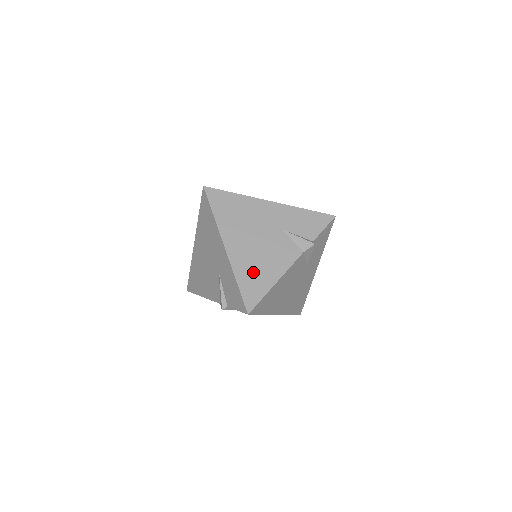
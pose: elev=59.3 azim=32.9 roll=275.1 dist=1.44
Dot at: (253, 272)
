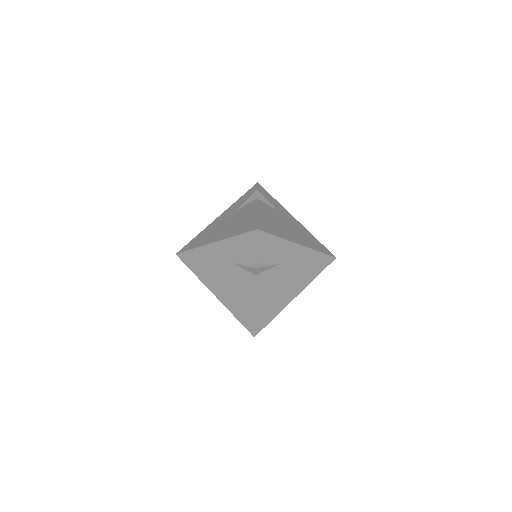
Dot at: (239, 226)
